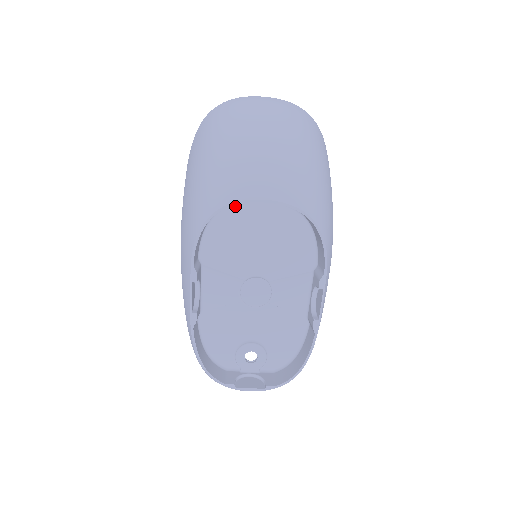
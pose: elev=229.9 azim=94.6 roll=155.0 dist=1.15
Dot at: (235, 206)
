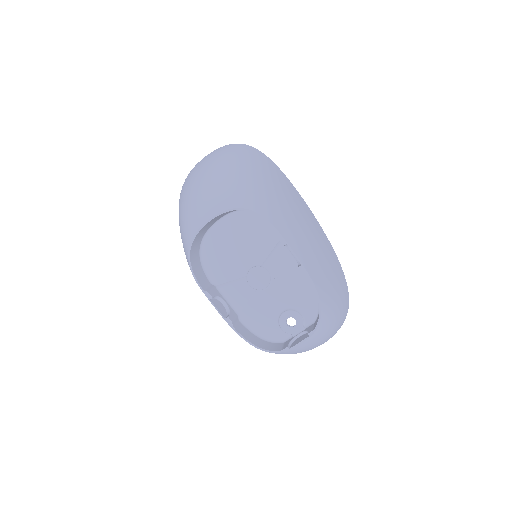
Dot at: (207, 237)
